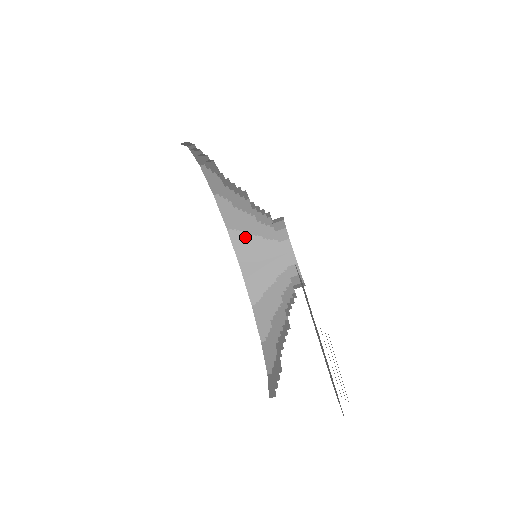
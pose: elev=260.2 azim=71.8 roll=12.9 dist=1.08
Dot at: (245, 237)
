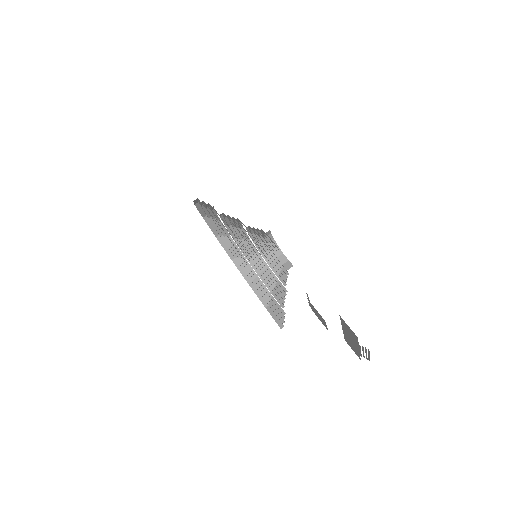
Dot at: (226, 227)
